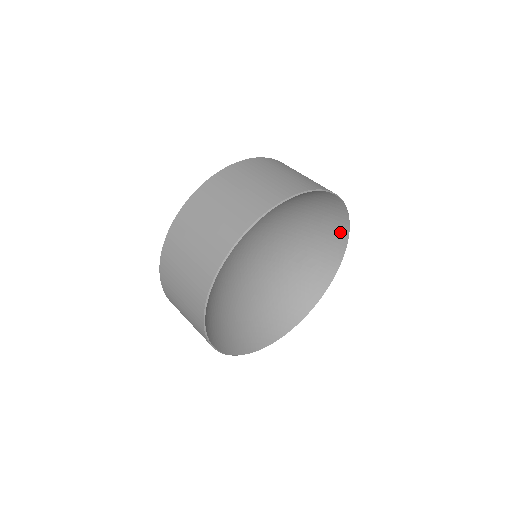
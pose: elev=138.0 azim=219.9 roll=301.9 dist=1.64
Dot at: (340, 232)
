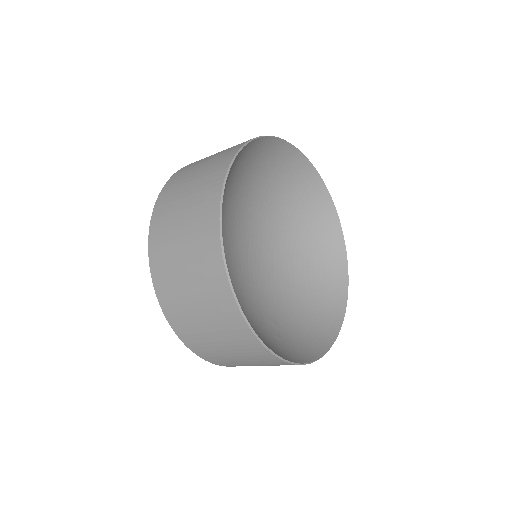
Dot at: (323, 339)
